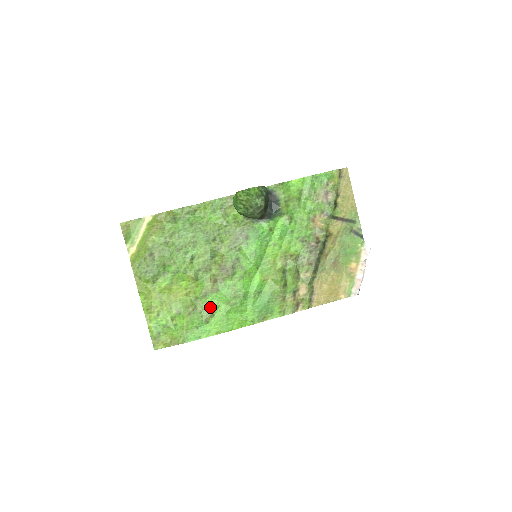
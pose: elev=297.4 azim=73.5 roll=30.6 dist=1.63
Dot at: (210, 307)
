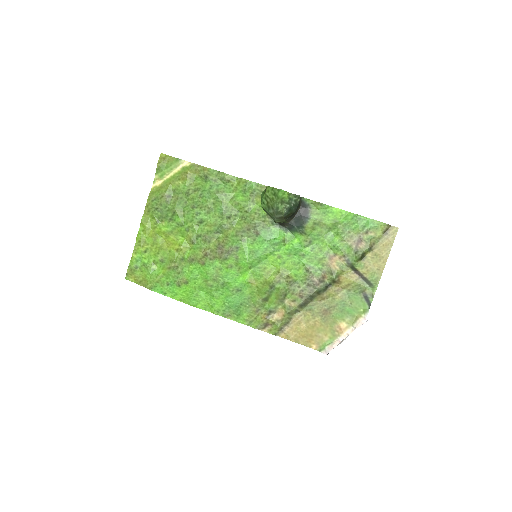
Dot at: (189, 274)
